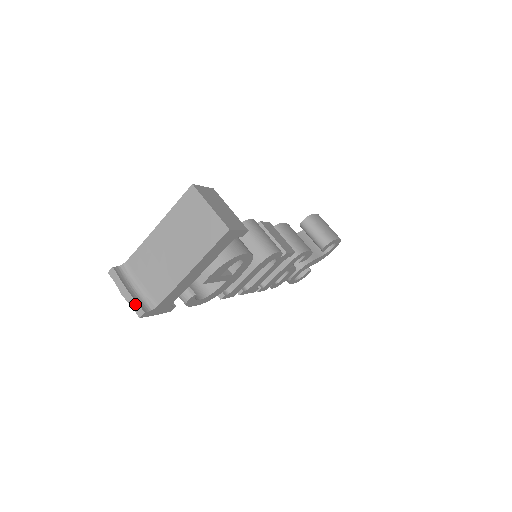
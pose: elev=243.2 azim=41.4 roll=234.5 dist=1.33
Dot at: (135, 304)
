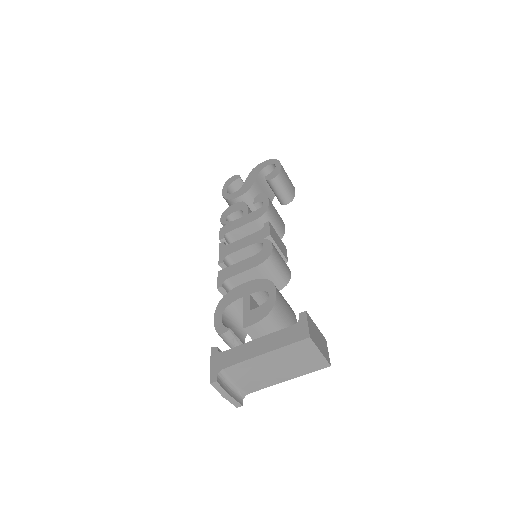
Dot at: (235, 402)
